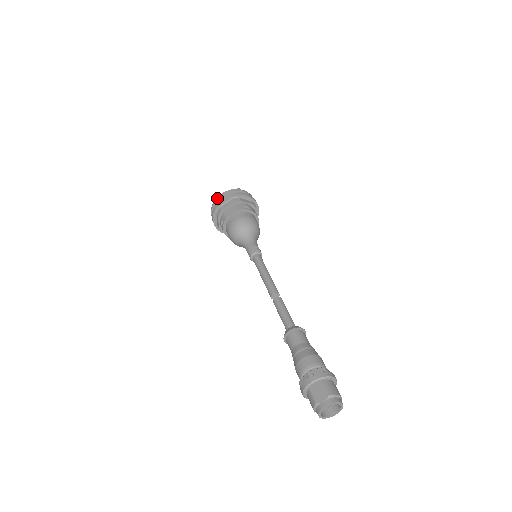
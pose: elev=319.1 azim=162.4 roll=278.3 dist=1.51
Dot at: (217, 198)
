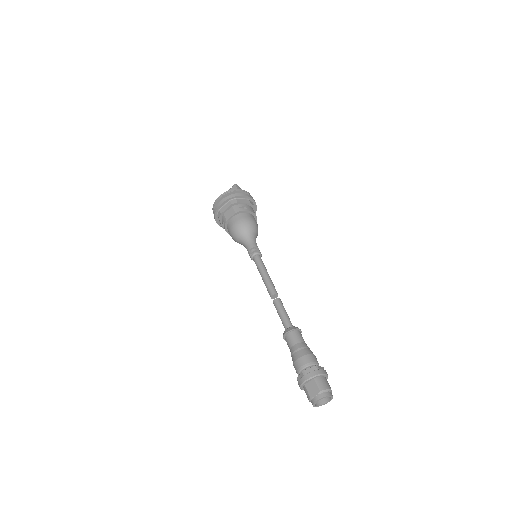
Dot at: (216, 200)
